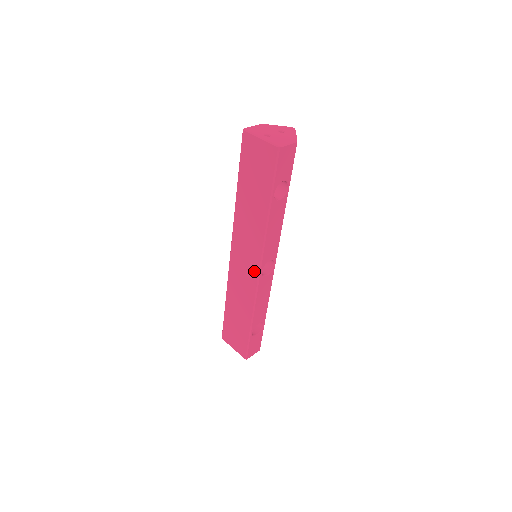
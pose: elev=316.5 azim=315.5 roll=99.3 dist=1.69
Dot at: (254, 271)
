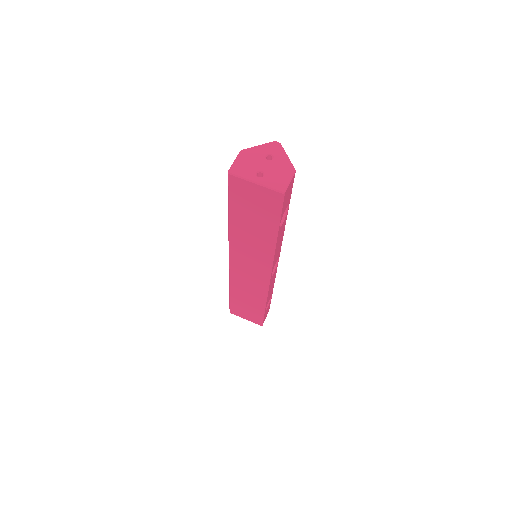
Dot at: (263, 277)
